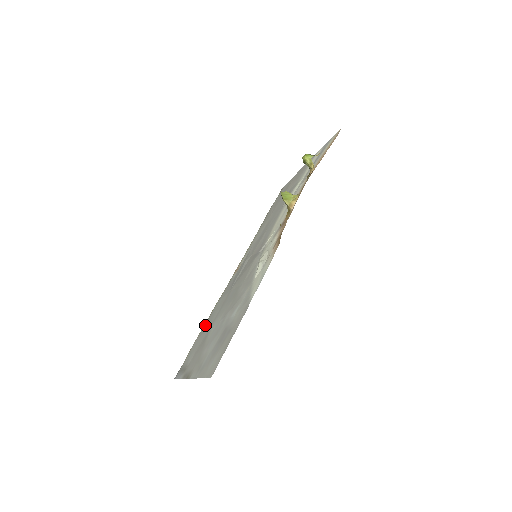
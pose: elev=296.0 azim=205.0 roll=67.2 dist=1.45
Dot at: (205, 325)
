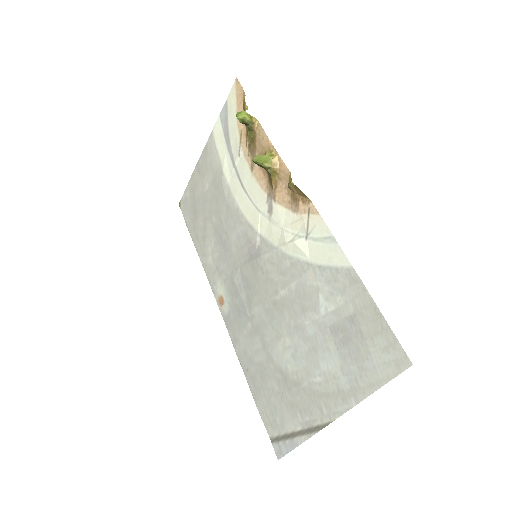
Dot at: (250, 378)
